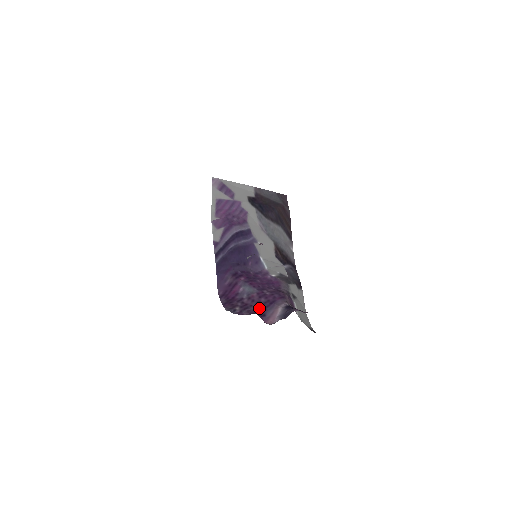
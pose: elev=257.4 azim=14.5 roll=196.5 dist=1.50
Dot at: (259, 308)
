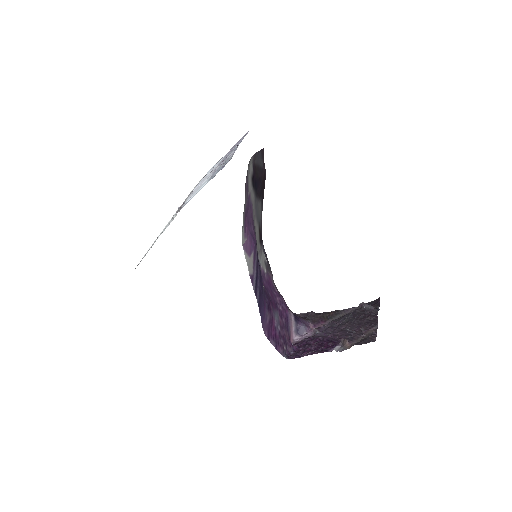
Dot at: (287, 333)
